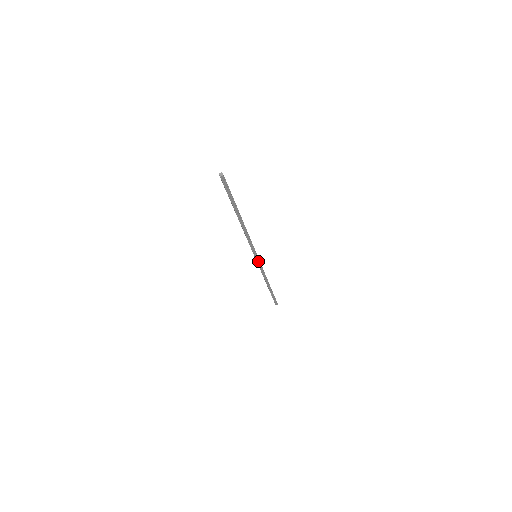
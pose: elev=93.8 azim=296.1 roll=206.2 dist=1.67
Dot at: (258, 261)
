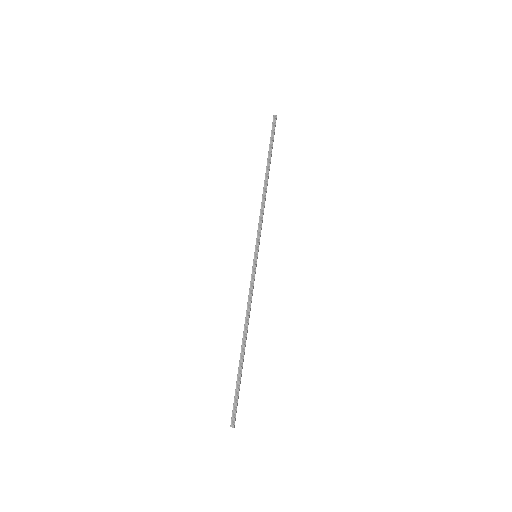
Dot at: (254, 267)
